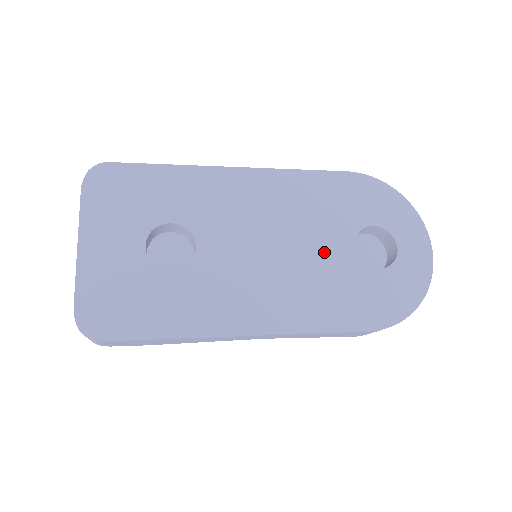
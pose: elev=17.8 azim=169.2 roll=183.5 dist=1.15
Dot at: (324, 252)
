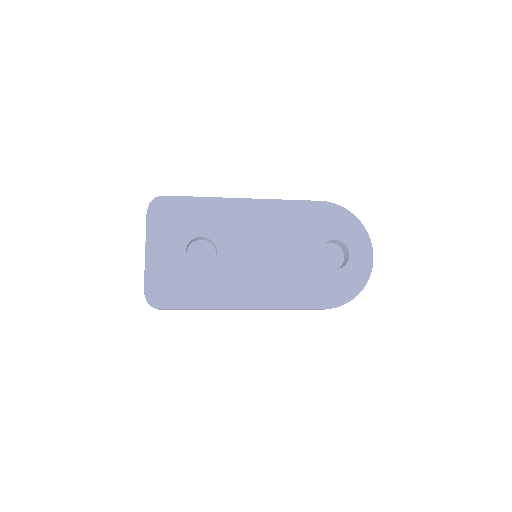
Dot at: (299, 257)
